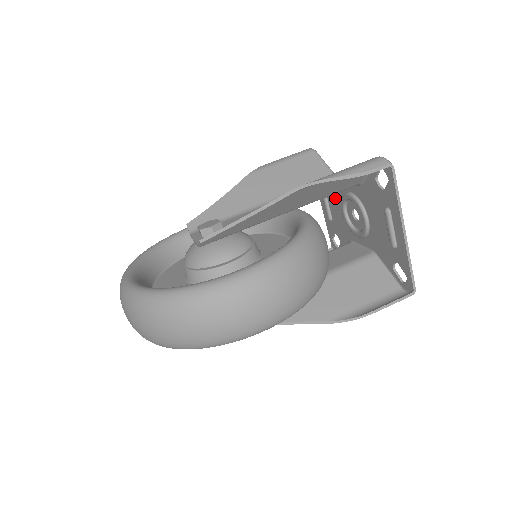
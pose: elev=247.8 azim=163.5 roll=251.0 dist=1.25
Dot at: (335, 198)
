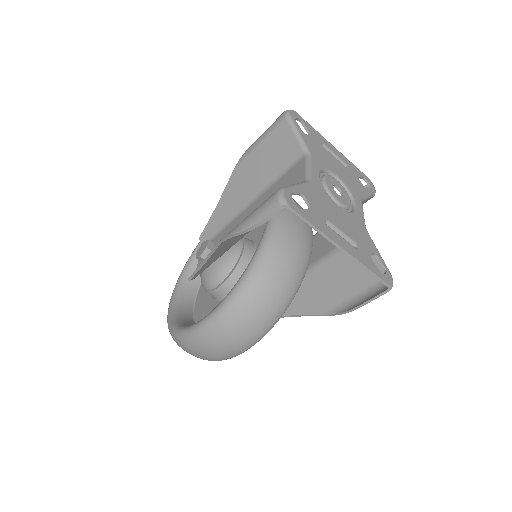
Dot at: occluded
